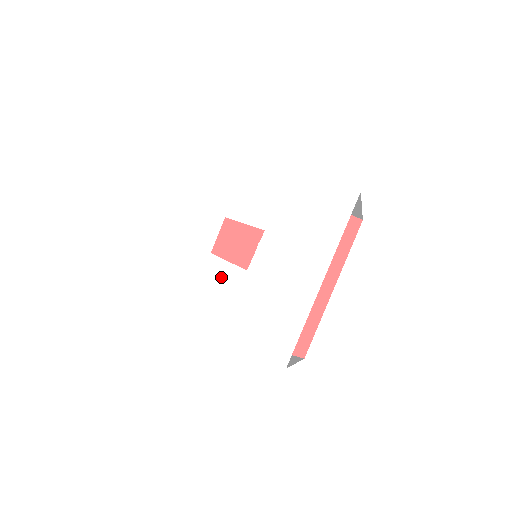
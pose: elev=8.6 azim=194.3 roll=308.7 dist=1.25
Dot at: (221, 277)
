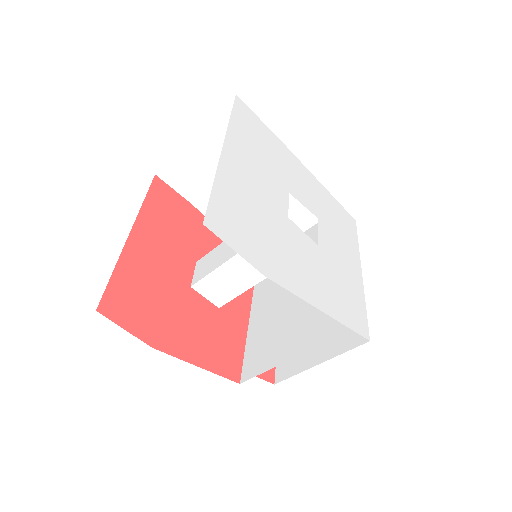
Dot at: (303, 243)
